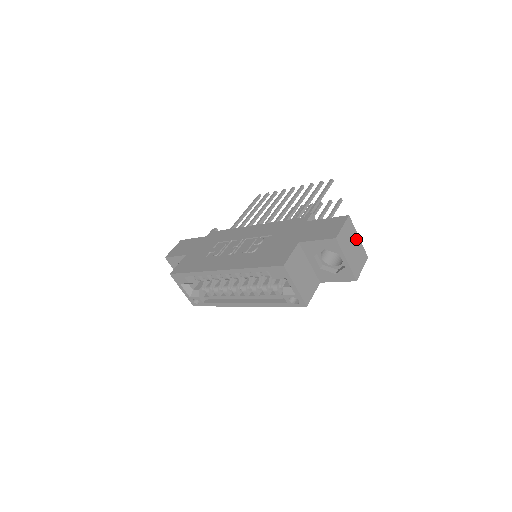
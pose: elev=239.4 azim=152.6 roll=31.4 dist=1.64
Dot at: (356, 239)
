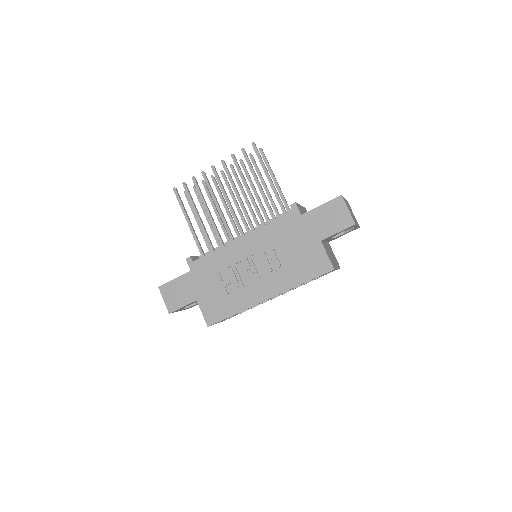
Dot at: (346, 202)
